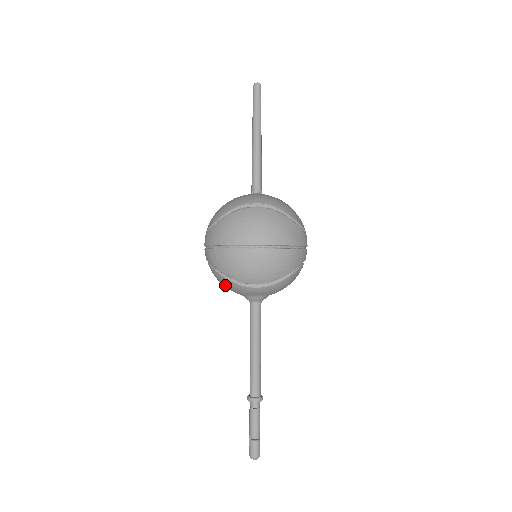
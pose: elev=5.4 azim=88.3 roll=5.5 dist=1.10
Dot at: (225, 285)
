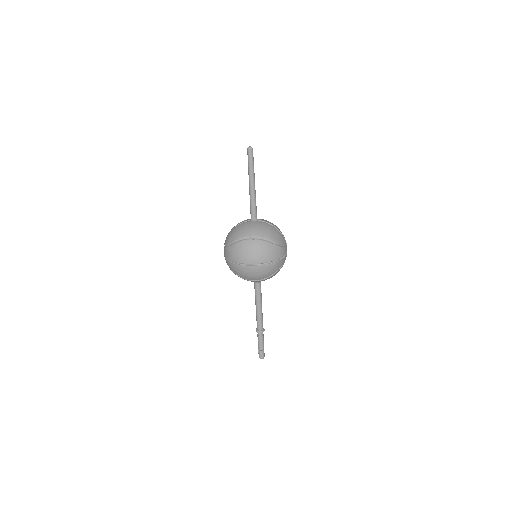
Dot at: occluded
